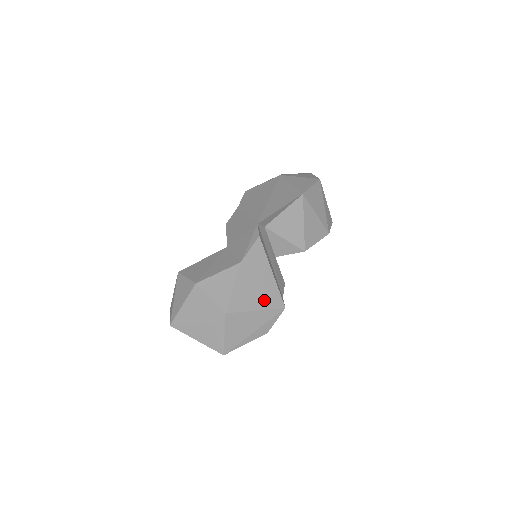
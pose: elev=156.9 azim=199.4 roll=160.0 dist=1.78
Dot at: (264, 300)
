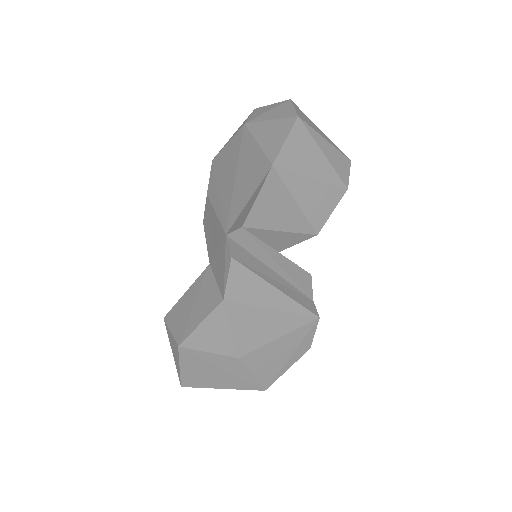
Dot at: (283, 323)
